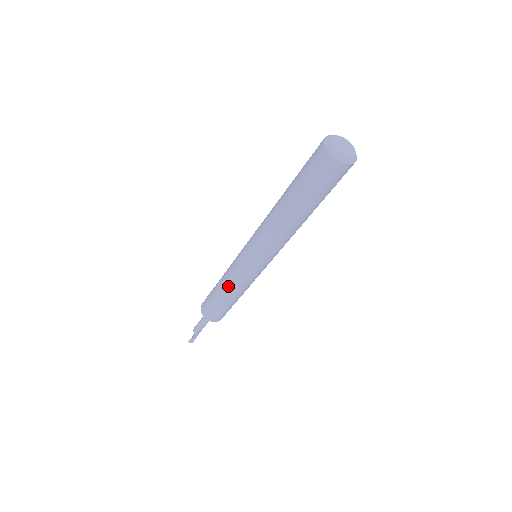
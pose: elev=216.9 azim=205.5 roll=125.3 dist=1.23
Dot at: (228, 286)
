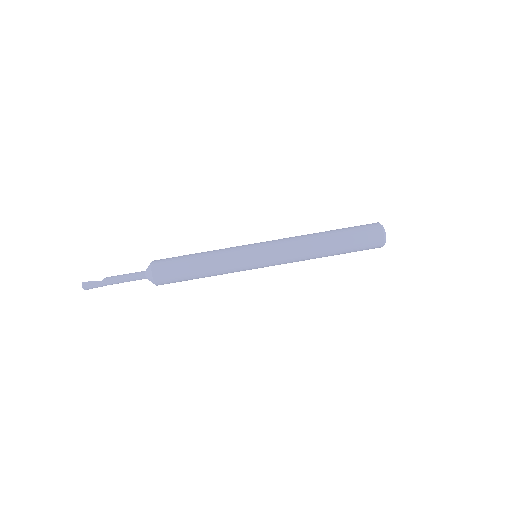
Dot at: (214, 252)
